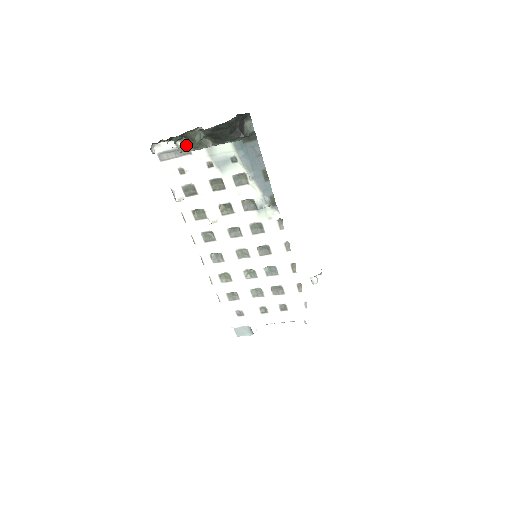
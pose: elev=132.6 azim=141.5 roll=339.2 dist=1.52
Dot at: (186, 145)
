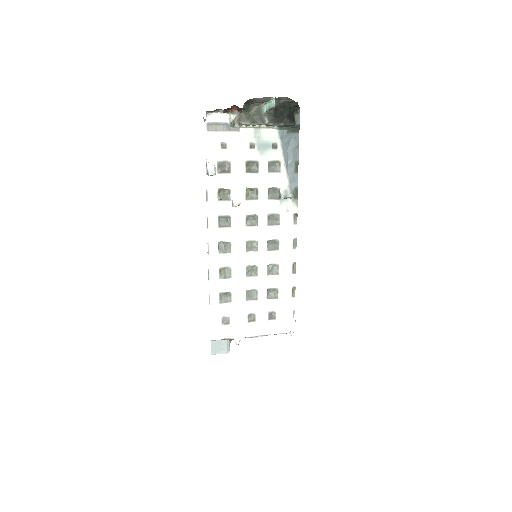
Dot at: (243, 118)
